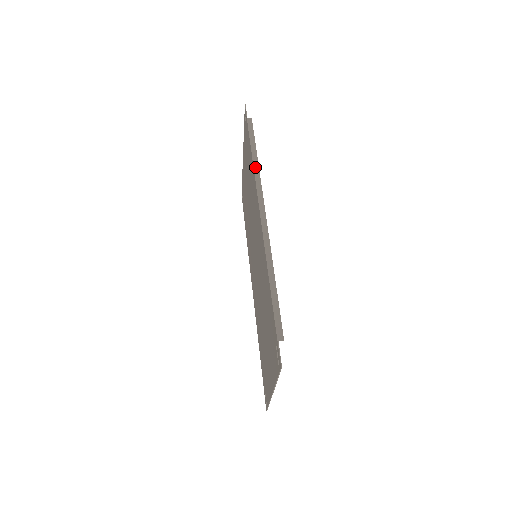
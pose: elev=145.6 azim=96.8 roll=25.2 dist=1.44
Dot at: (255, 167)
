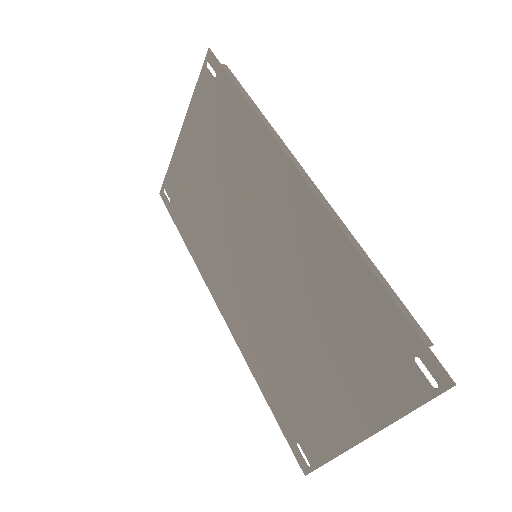
Dot at: (265, 123)
